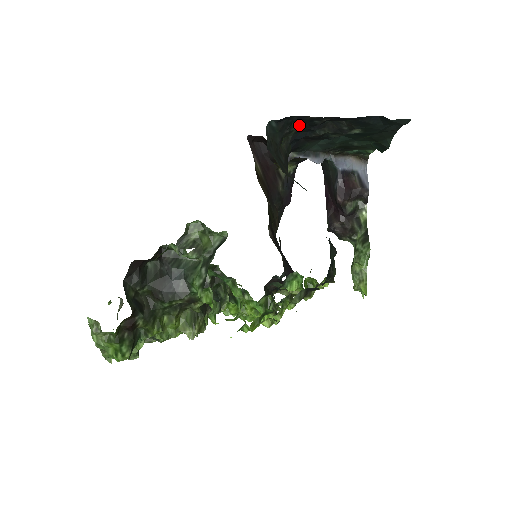
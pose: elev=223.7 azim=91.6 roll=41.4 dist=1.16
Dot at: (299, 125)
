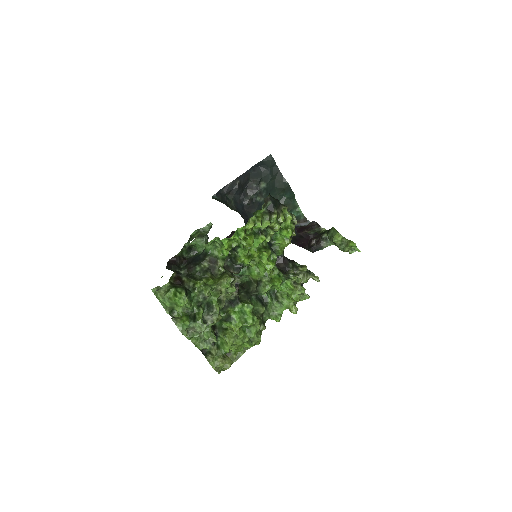
Dot at: (232, 197)
